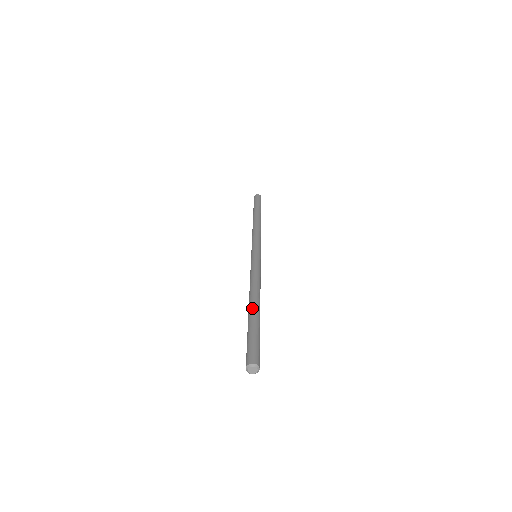
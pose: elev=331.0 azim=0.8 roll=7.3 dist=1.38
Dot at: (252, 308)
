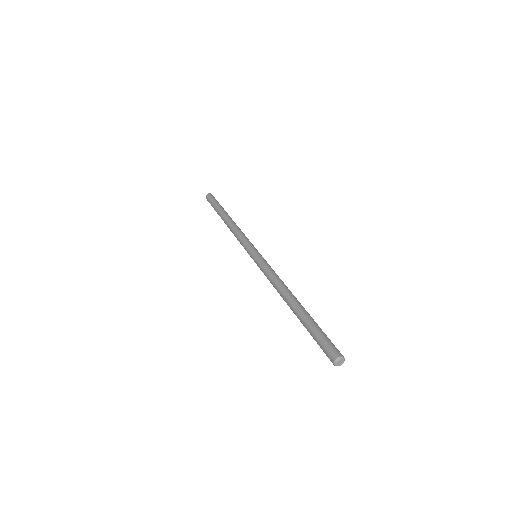
Dot at: (297, 307)
